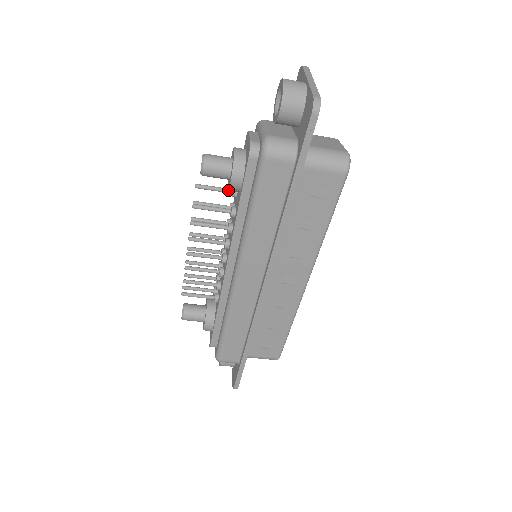
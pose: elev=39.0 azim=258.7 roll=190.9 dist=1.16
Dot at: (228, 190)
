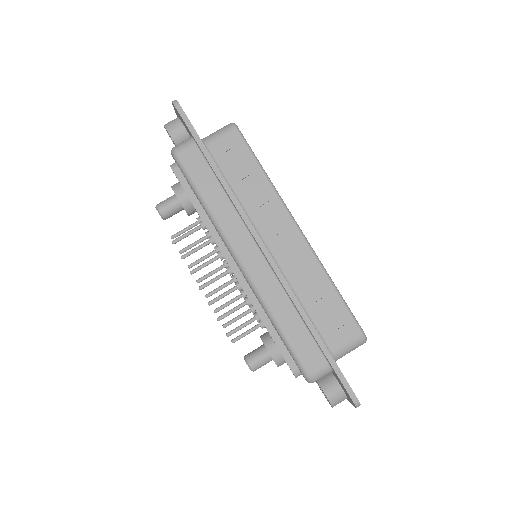
Dot at: (194, 223)
